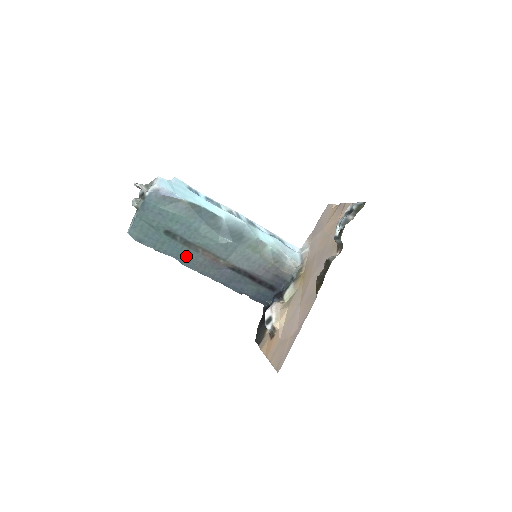
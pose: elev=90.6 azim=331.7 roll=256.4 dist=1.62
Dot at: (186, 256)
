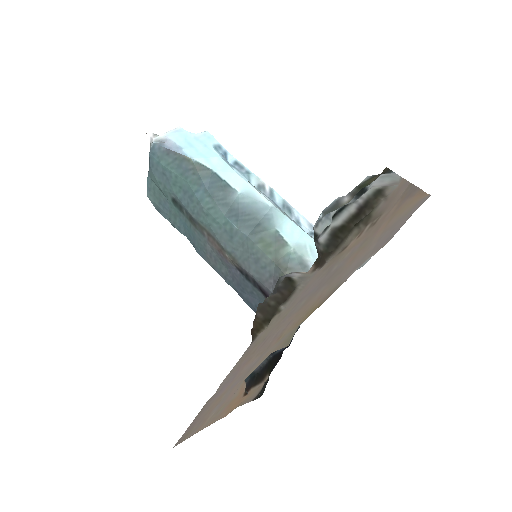
Dot at: (196, 239)
